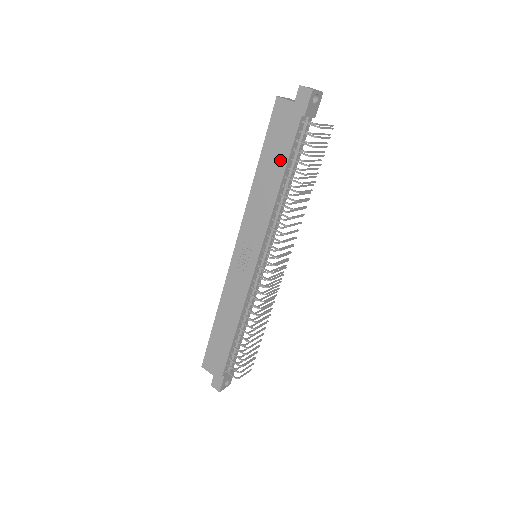
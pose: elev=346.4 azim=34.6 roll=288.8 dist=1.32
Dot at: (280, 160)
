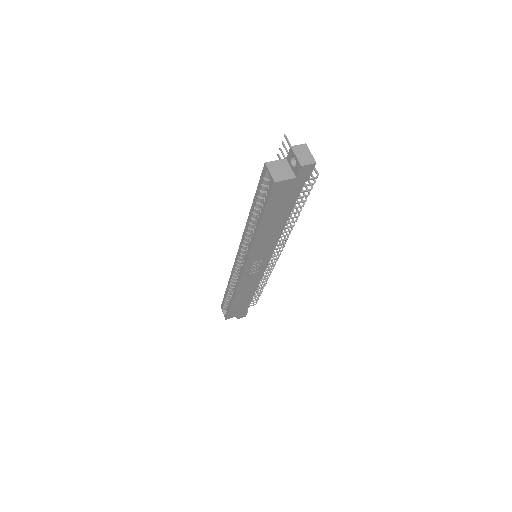
Dot at: (284, 213)
